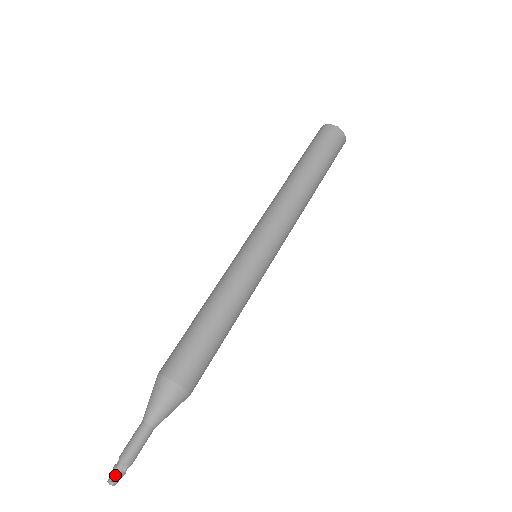
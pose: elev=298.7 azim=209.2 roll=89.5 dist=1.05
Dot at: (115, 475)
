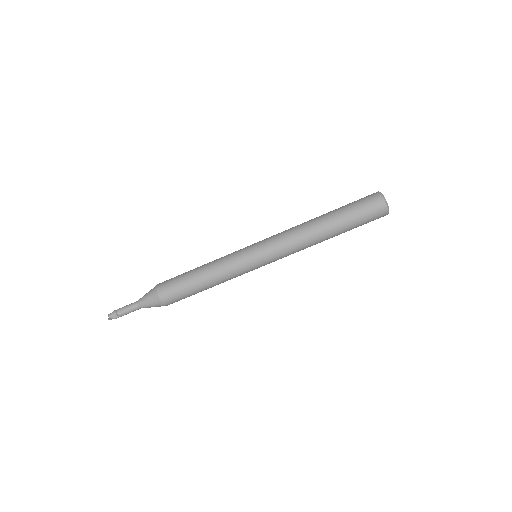
Dot at: (112, 316)
